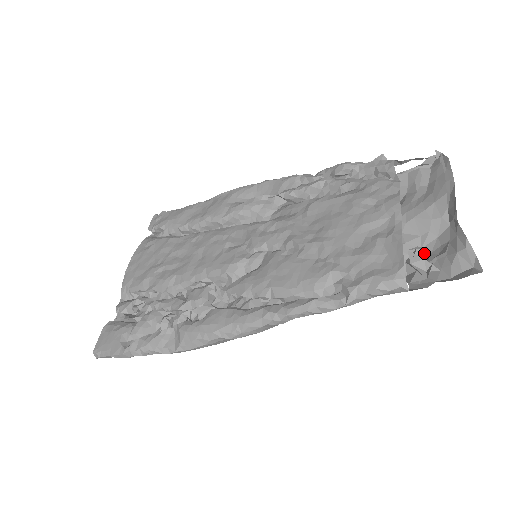
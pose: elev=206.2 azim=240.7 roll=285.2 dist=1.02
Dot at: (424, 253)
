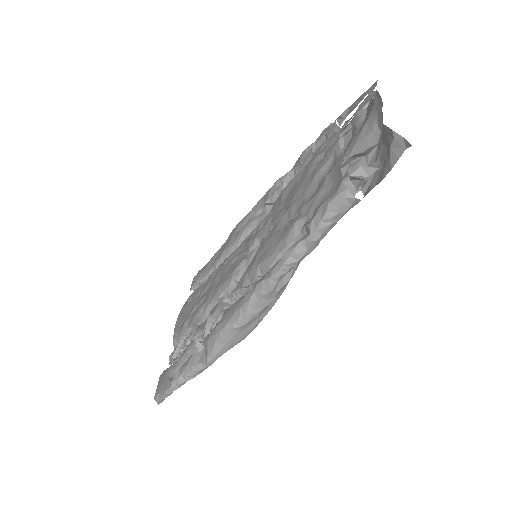
Dot at: occluded
